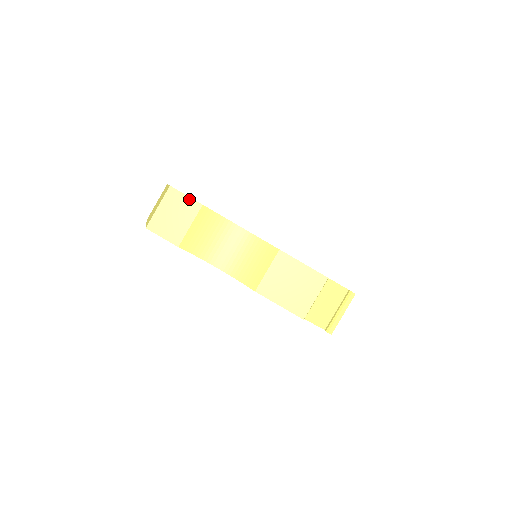
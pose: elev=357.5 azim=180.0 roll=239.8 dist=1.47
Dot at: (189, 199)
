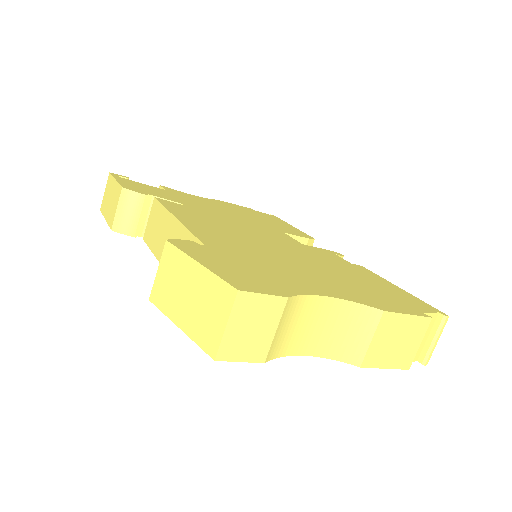
Dot at: (269, 298)
